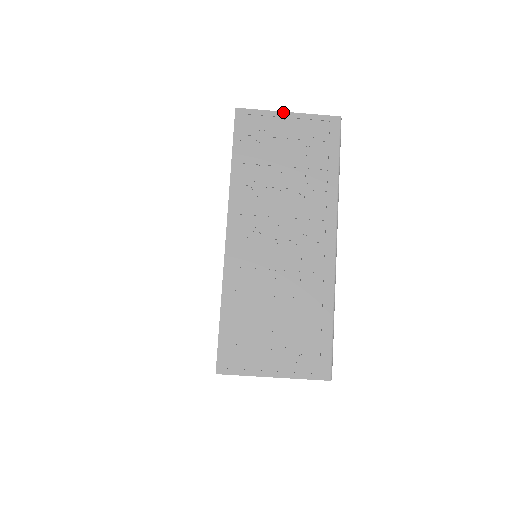
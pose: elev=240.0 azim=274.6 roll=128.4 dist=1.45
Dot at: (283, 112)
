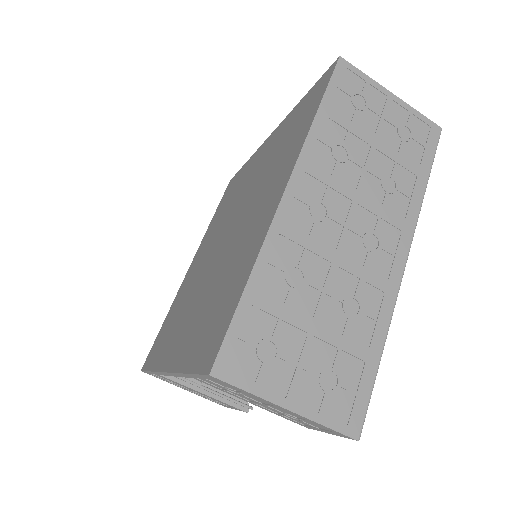
Dot at: (388, 90)
